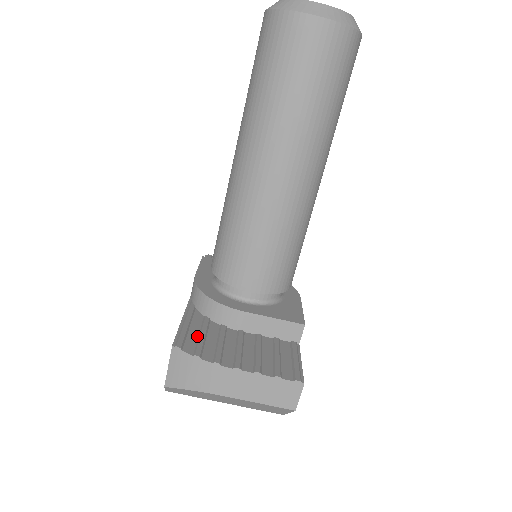
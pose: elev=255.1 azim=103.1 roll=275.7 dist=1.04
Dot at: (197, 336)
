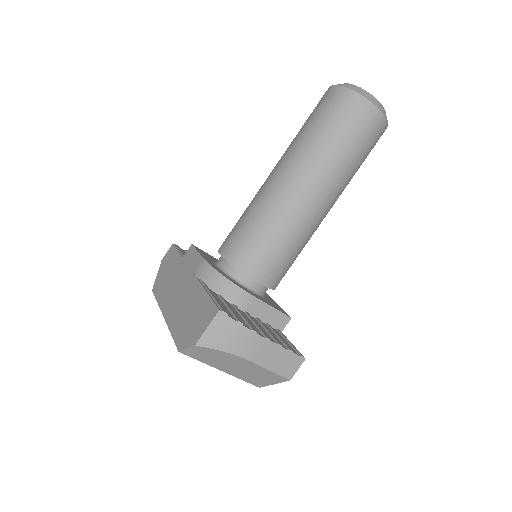
Dot at: (227, 308)
